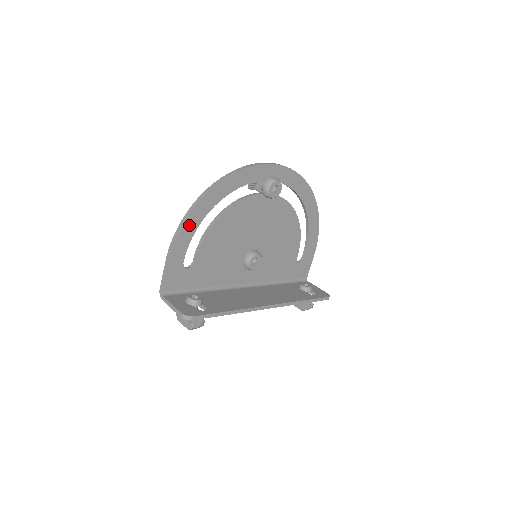
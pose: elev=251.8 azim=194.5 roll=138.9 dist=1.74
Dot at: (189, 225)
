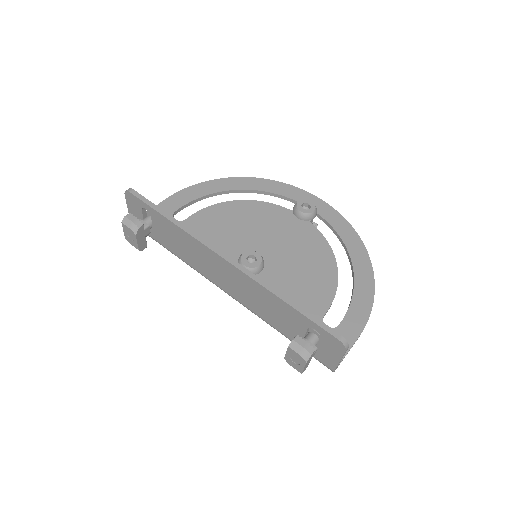
Dot at: (201, 189)
